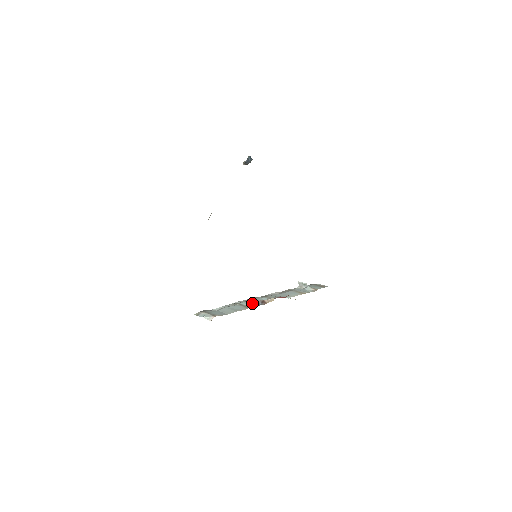
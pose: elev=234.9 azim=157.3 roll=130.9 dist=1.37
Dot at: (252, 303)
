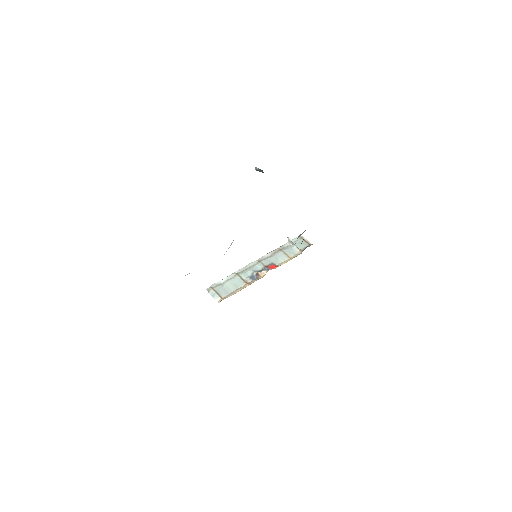
Dot at: (249, 274)
